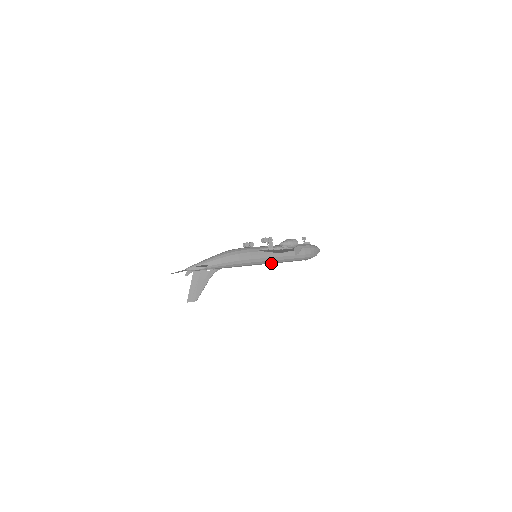
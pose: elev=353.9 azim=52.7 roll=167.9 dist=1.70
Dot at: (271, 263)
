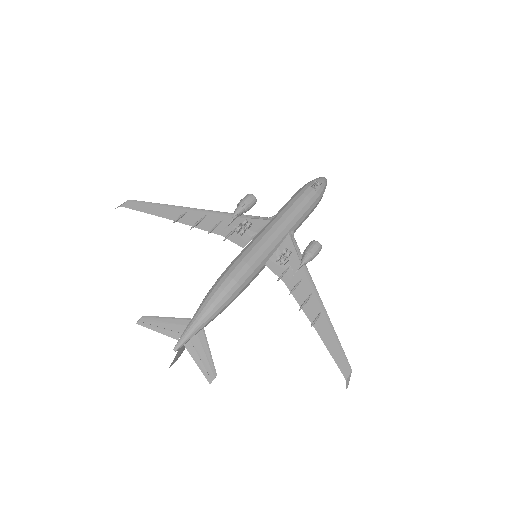
Dot at: occluded
